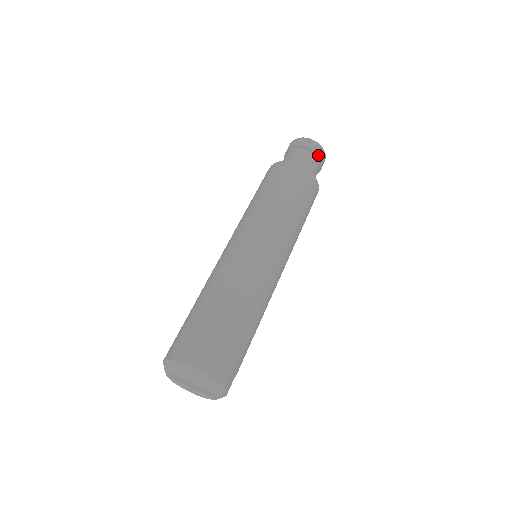
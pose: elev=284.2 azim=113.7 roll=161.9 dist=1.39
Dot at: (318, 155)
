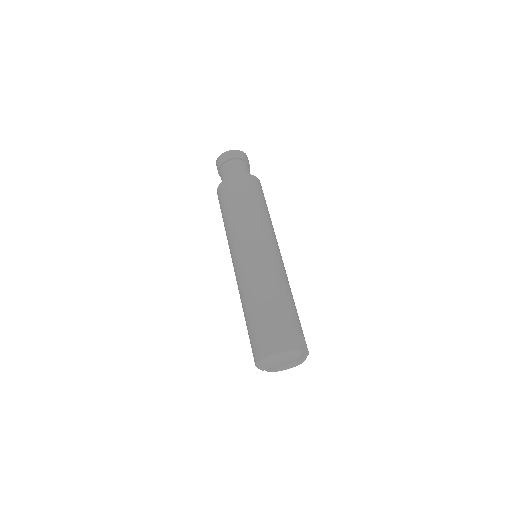
Dot at: (235, 158)
